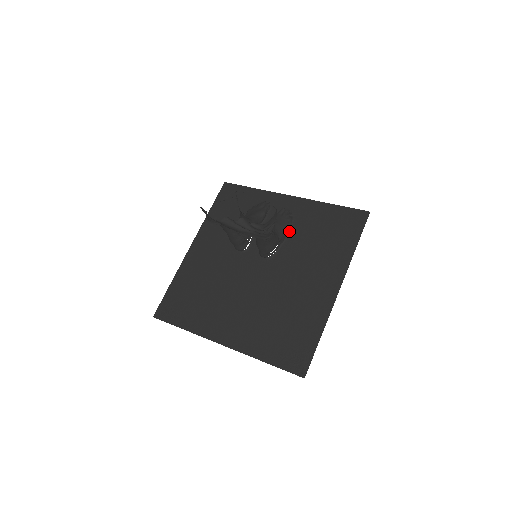
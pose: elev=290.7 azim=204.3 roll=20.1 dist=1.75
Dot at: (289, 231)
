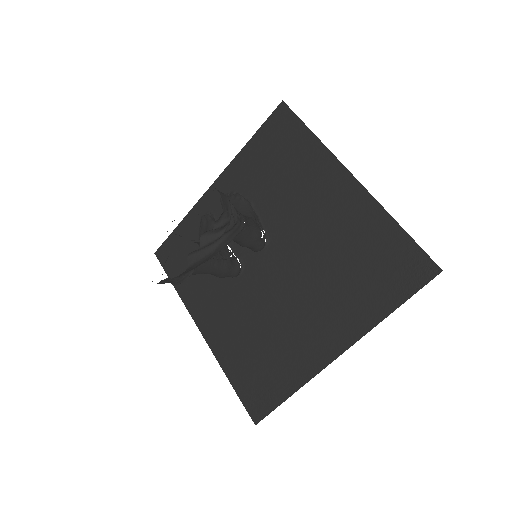
Dot at: (250, 204)
